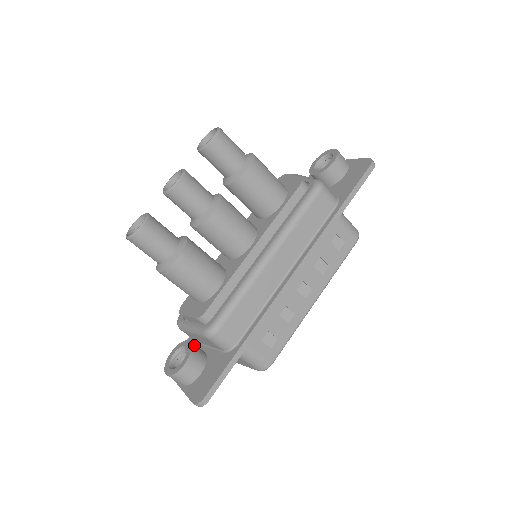
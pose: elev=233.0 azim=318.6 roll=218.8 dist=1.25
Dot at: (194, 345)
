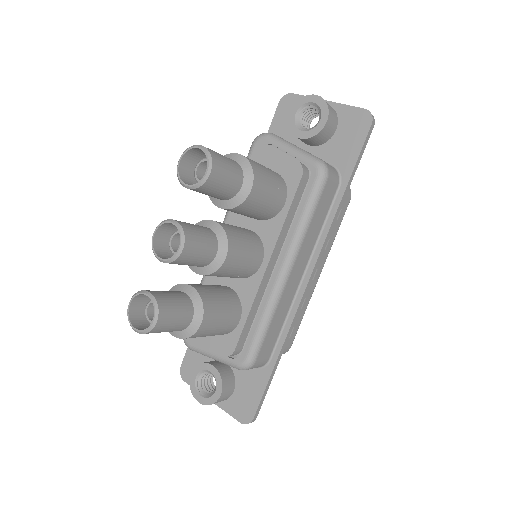
Dot at: (218, 367)
